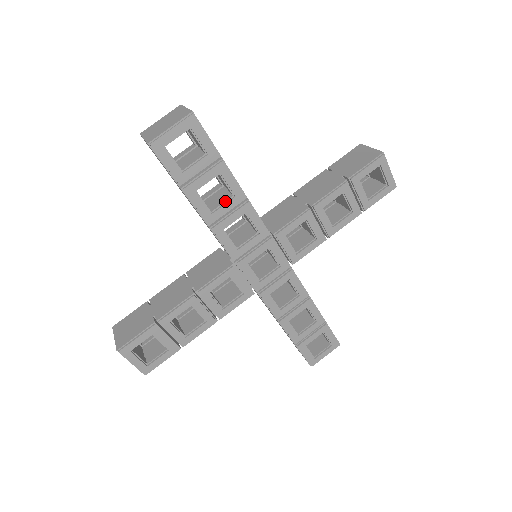
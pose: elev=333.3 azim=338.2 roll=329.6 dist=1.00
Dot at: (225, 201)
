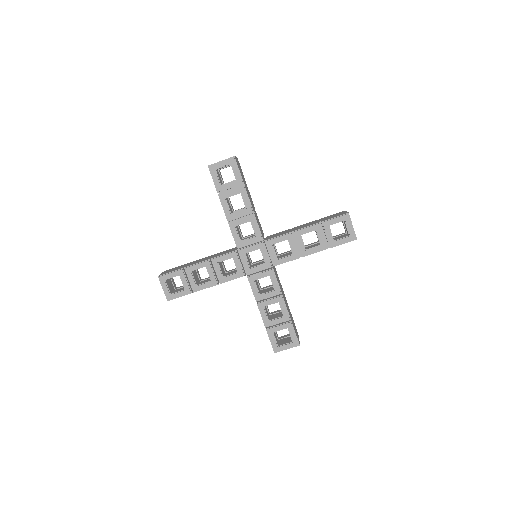
Dot at: (240, 210)
